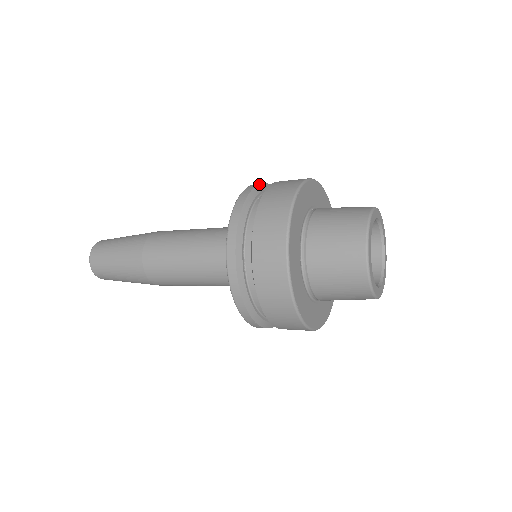
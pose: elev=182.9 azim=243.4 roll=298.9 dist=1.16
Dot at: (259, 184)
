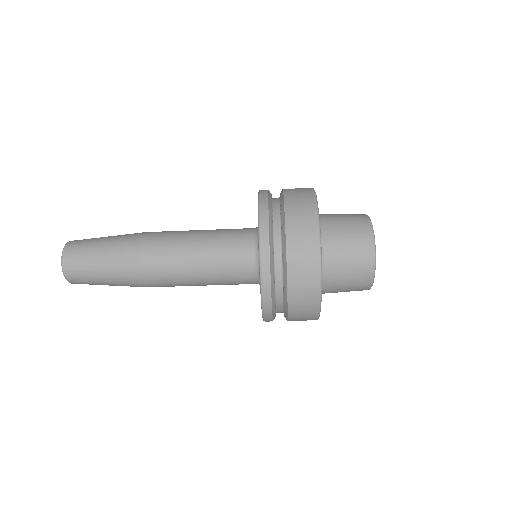
Dot at: occluded
